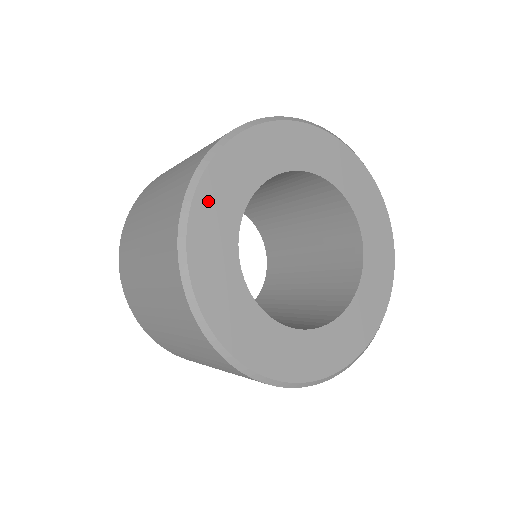
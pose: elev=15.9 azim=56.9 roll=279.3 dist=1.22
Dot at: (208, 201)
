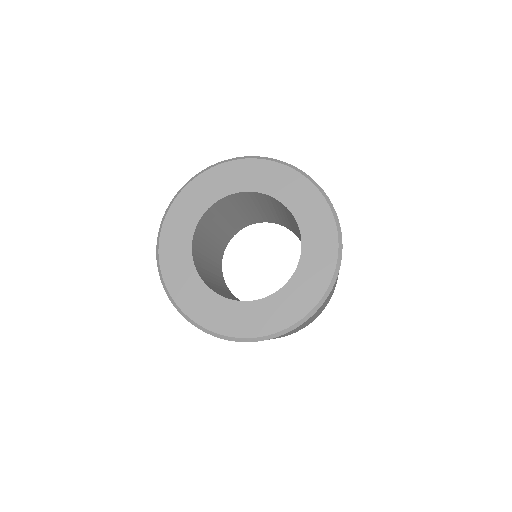
Dot at: (168, 240)
